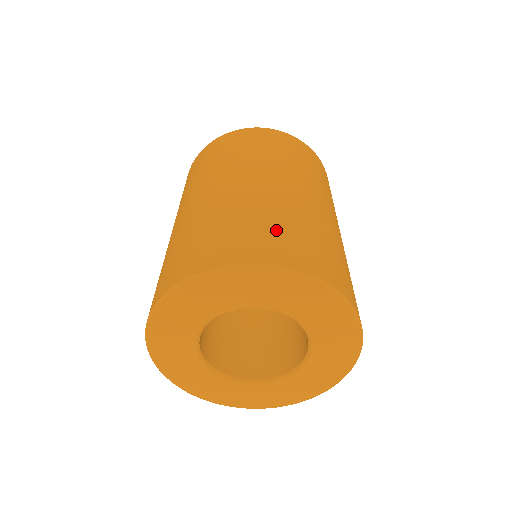
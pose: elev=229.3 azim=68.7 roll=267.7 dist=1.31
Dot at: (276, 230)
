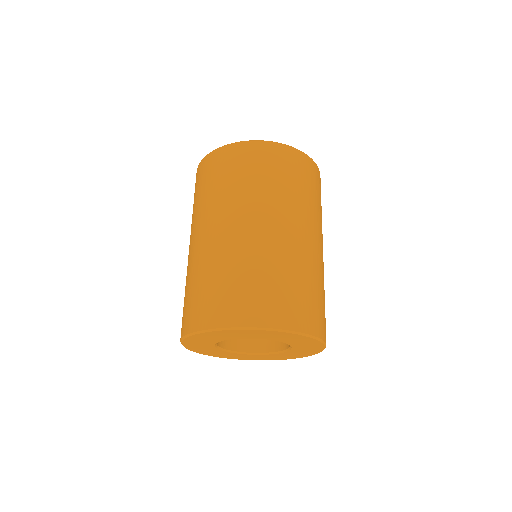
Dot at: (300, 294)
